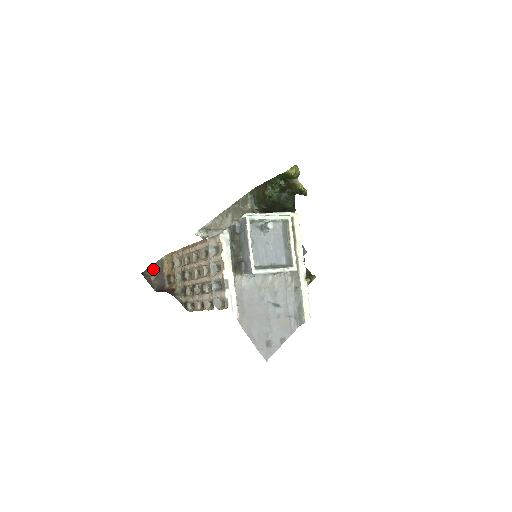
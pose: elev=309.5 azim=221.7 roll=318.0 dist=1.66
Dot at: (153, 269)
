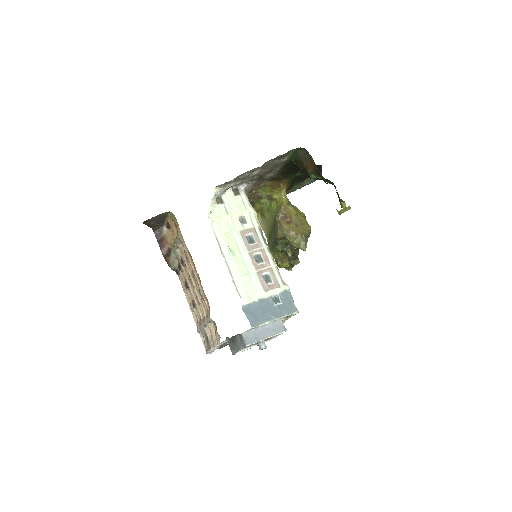
Dot at: (155, 218)
